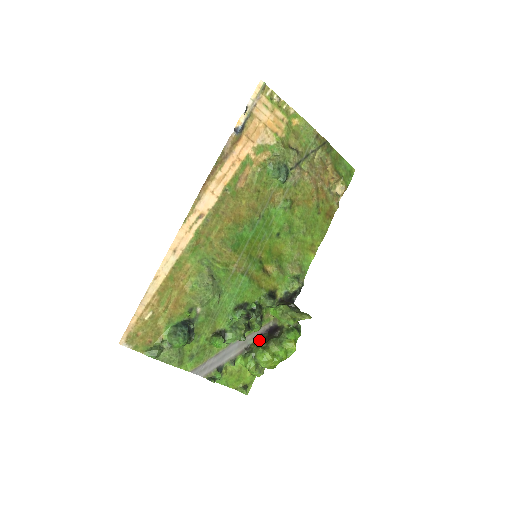
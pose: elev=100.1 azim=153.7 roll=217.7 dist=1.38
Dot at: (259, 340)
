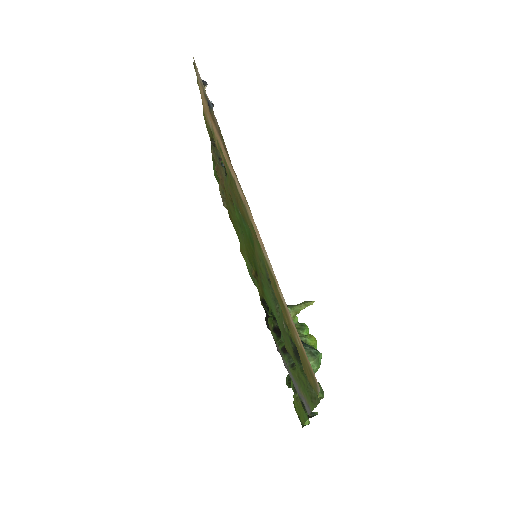
Dot at: occluded
